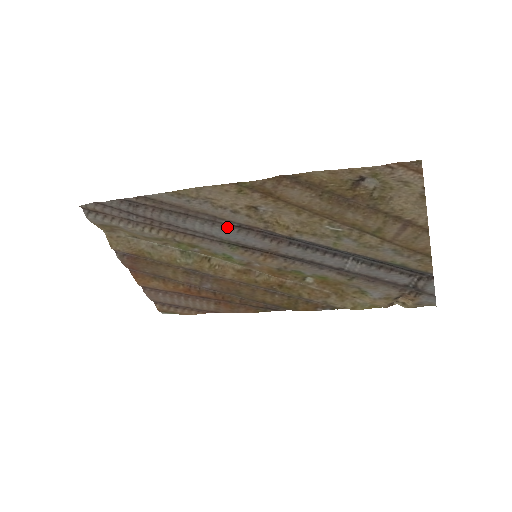
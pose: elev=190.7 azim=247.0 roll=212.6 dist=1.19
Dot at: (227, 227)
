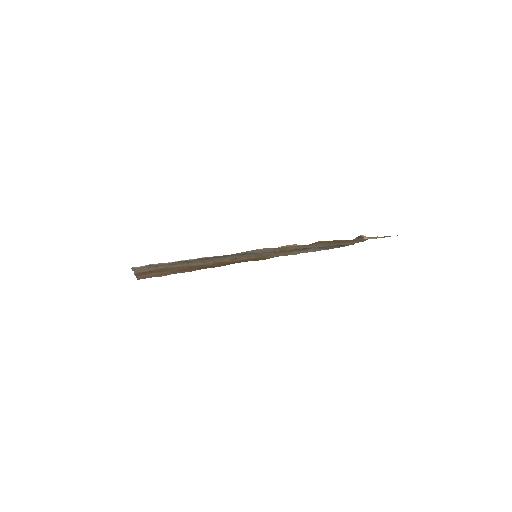
Dot at: (252, 254)
